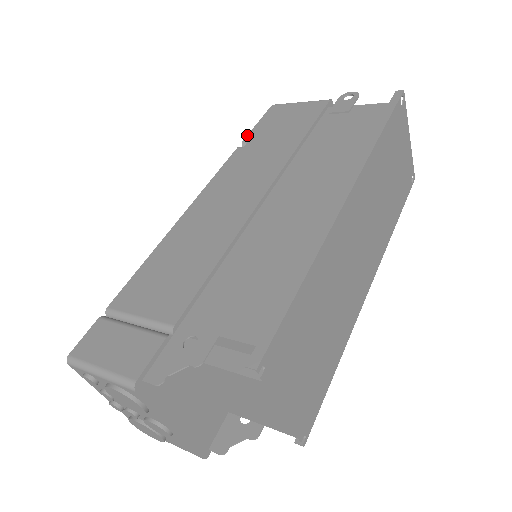
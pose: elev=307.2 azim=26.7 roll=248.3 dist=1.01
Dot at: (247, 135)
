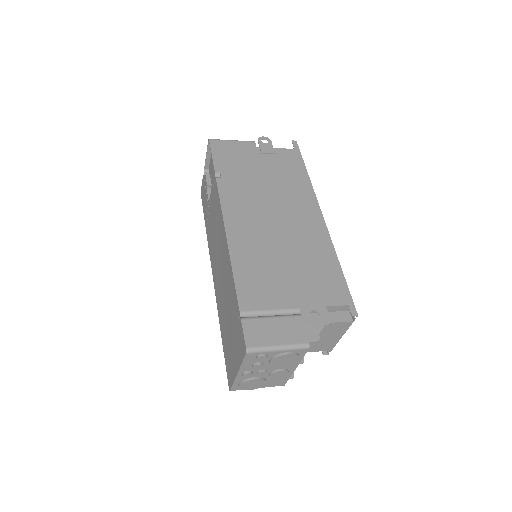
Dot at: (214, 167)
